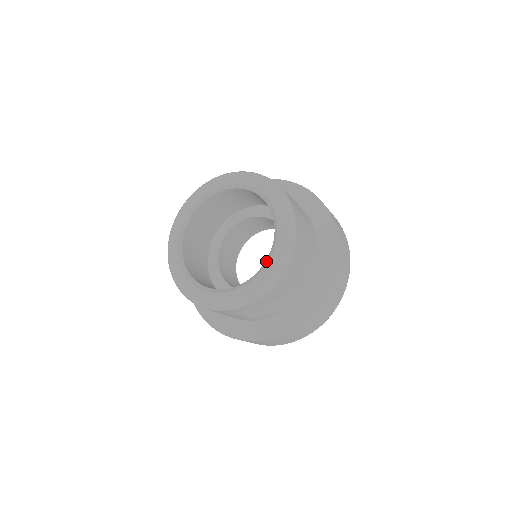
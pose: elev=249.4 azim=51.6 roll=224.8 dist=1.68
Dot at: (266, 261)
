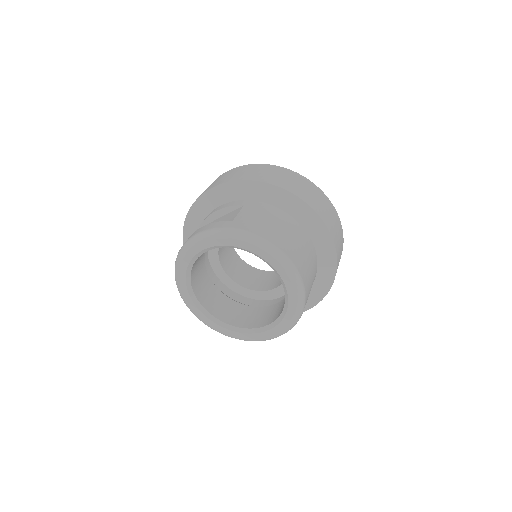
Dot at: (279, 320)
